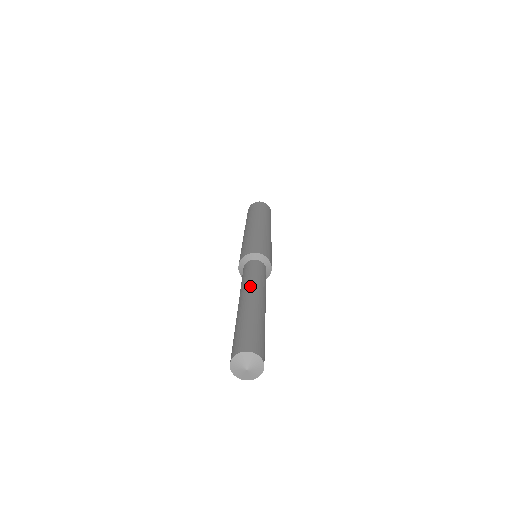
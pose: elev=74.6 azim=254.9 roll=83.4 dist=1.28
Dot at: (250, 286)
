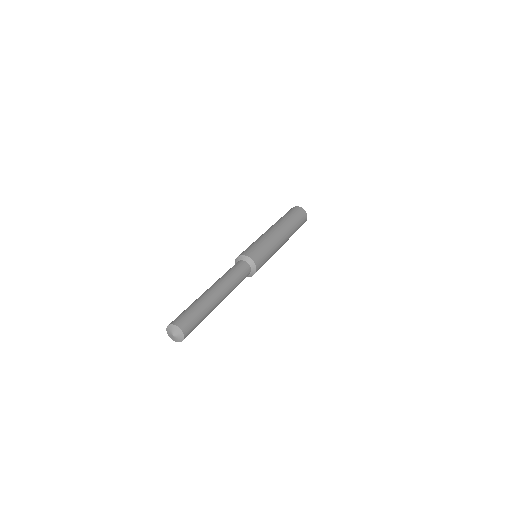
Dot at: (222, 282)
